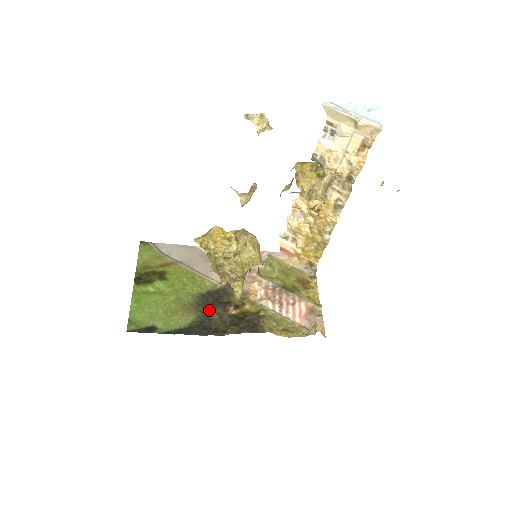
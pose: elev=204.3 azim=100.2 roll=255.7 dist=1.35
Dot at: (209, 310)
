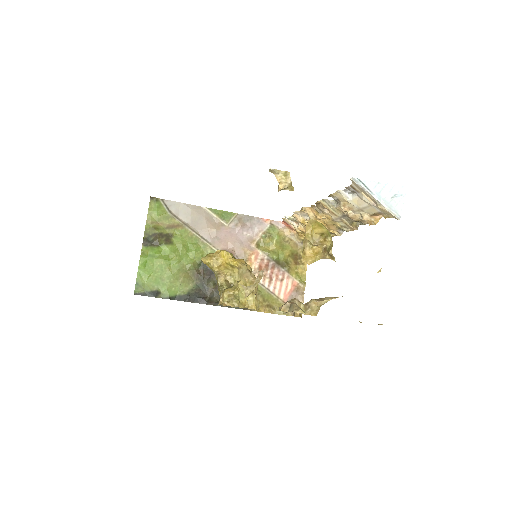
Dot at: (207, 279)
